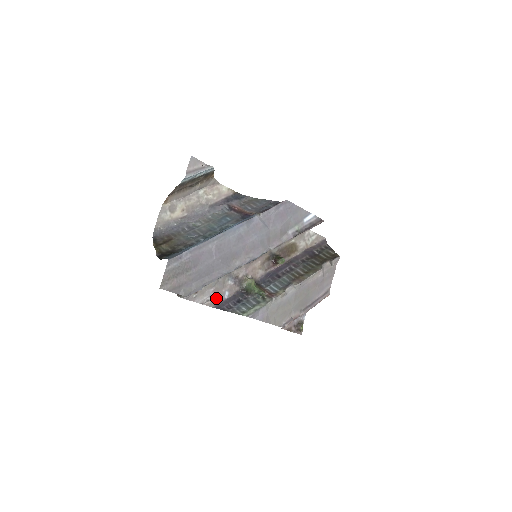
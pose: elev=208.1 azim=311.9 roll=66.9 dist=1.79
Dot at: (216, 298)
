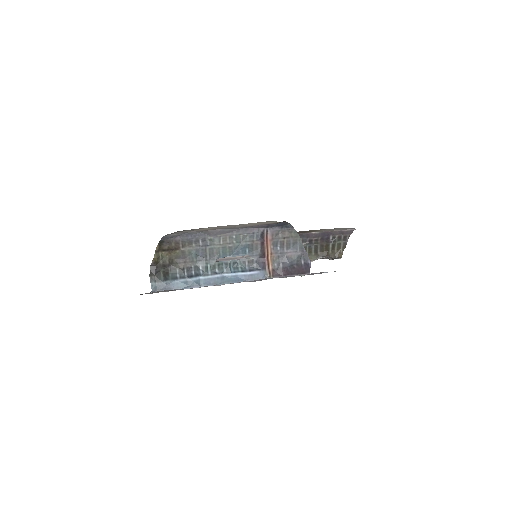
Dot at: occluded
